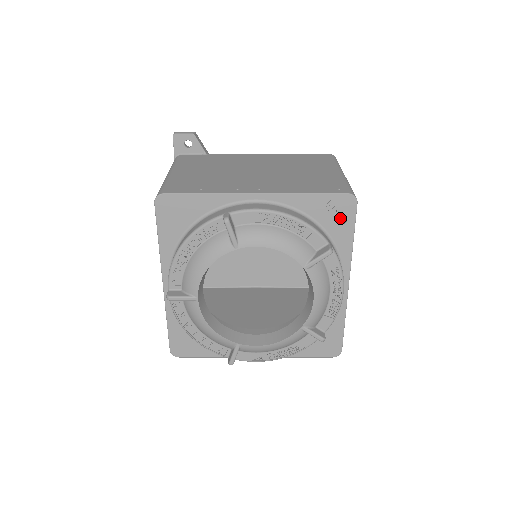
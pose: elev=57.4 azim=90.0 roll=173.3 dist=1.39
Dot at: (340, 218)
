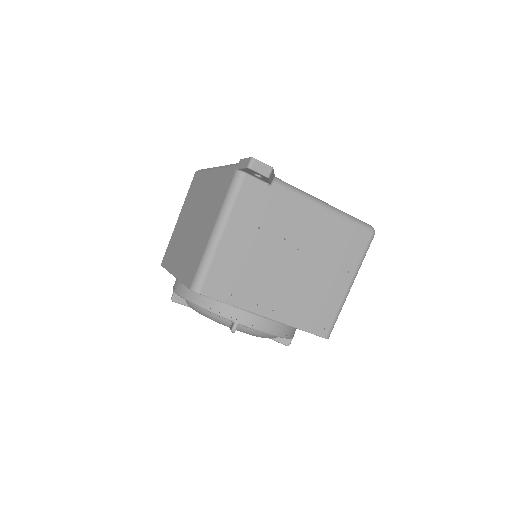
Dot at: occluded
